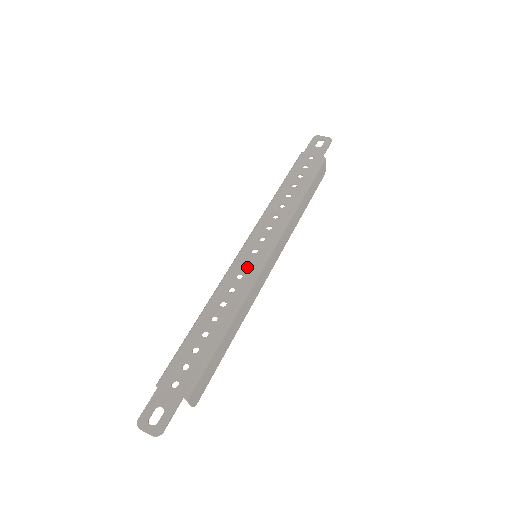
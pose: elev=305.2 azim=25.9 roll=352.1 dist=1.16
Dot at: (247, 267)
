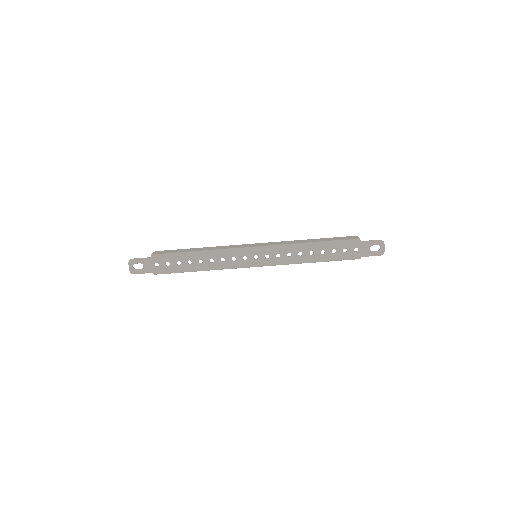
Dot at: (242, 260)
